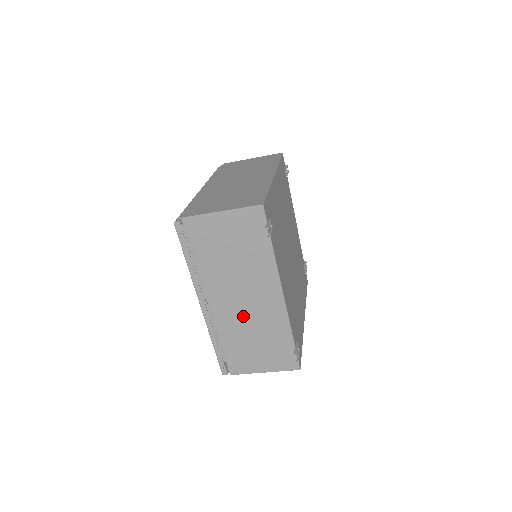
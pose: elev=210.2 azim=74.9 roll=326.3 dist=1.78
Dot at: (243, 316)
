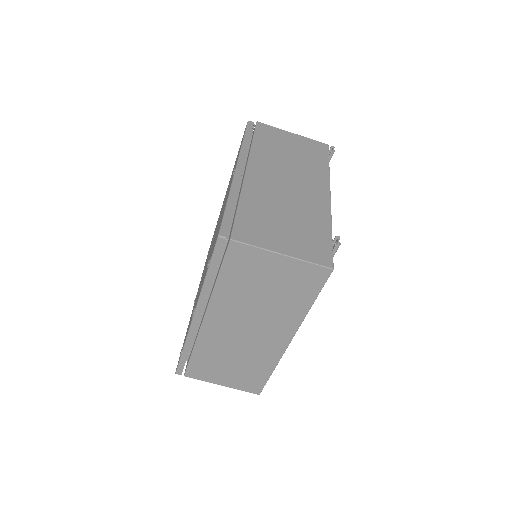
Dot at: (280, 193)
